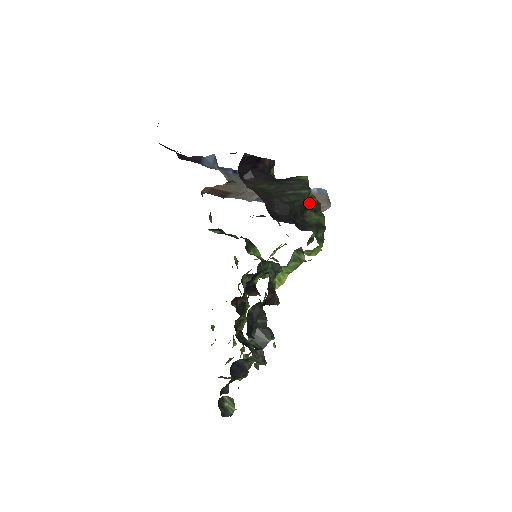
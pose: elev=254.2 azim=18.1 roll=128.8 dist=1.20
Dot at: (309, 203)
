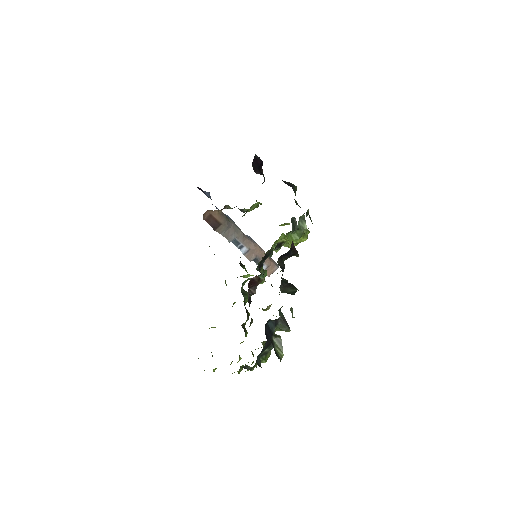
Dot at: (295, 201)
